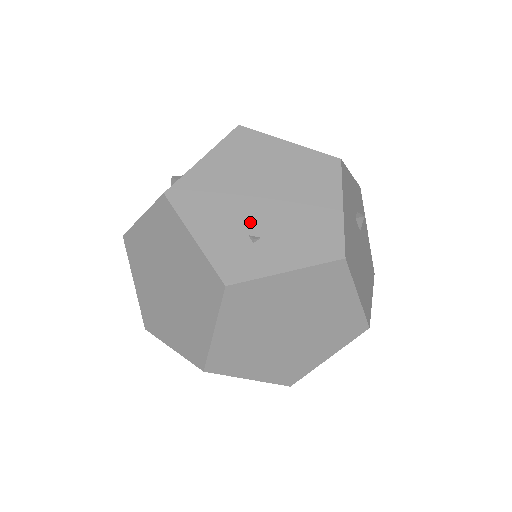
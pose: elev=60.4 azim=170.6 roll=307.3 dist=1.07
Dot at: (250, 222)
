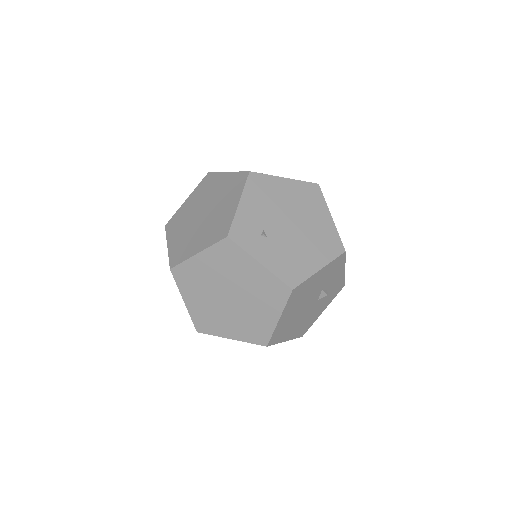
Dot at: (271, 226)
